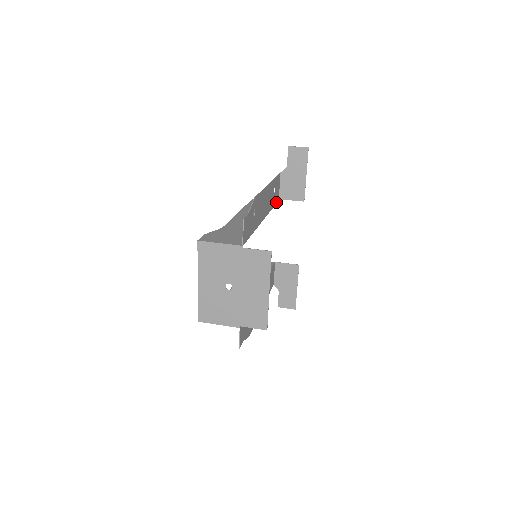
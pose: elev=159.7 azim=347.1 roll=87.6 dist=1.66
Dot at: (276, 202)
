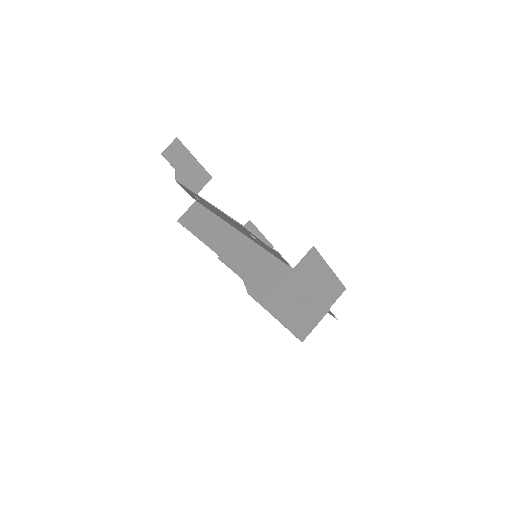
Dot at: (200, 203)
